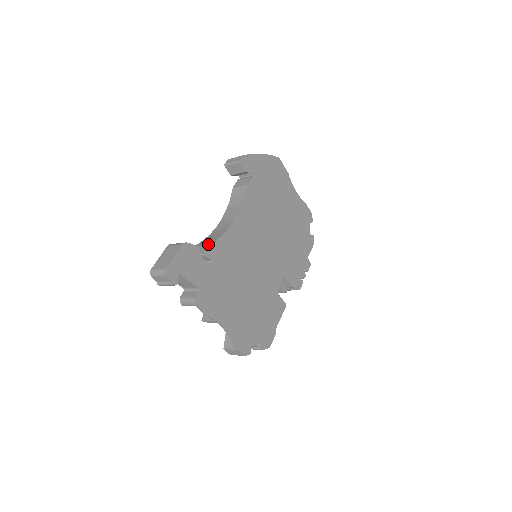
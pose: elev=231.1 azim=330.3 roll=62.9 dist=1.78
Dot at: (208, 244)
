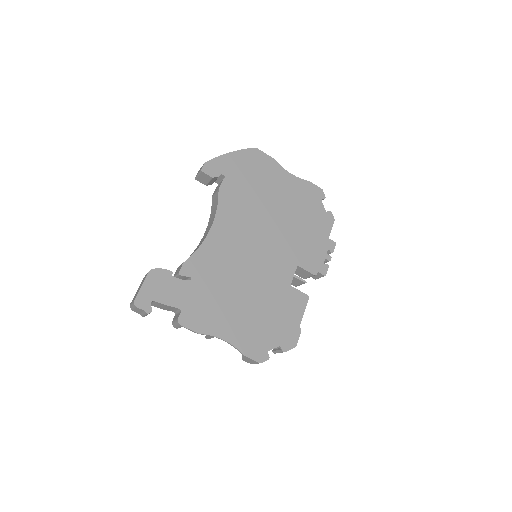
Dot at: (182, 263)
